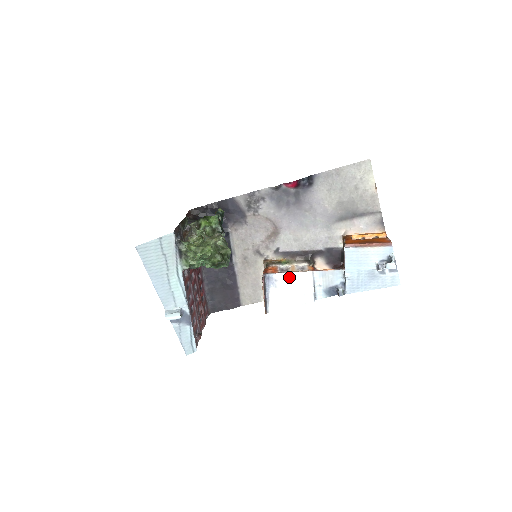
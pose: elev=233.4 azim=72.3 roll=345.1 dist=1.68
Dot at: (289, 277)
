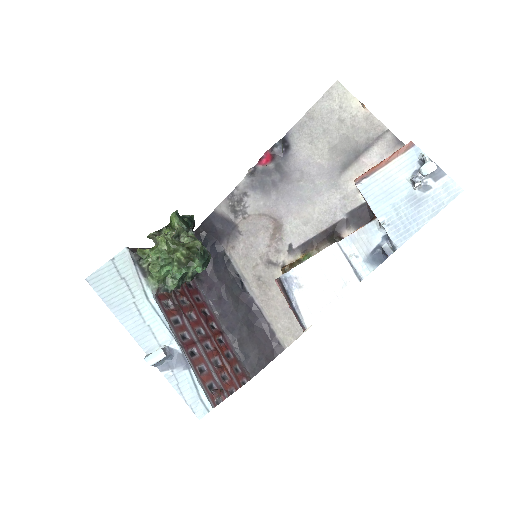
Dot at: (310, 265)
